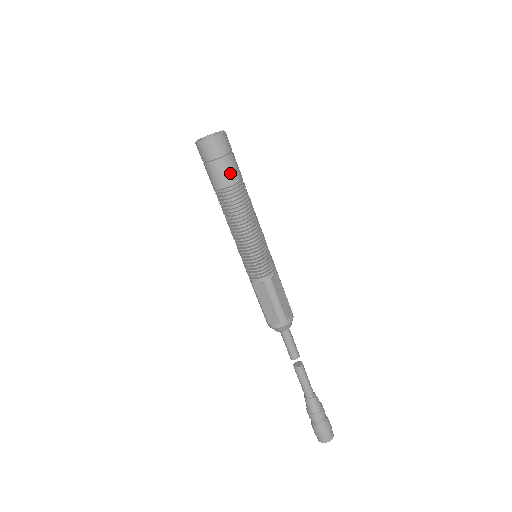
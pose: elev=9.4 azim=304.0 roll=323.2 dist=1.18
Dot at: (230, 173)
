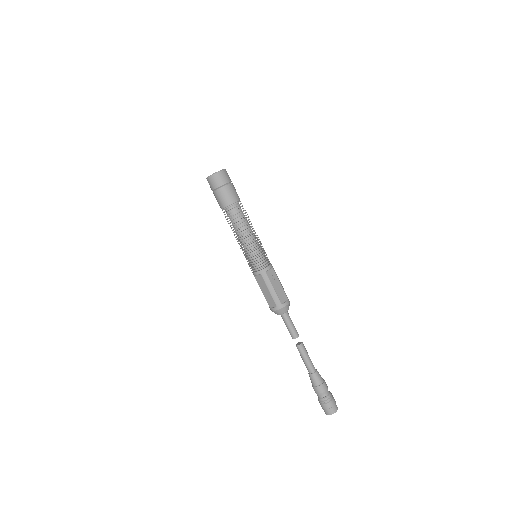
Dot at: (228, 196)
